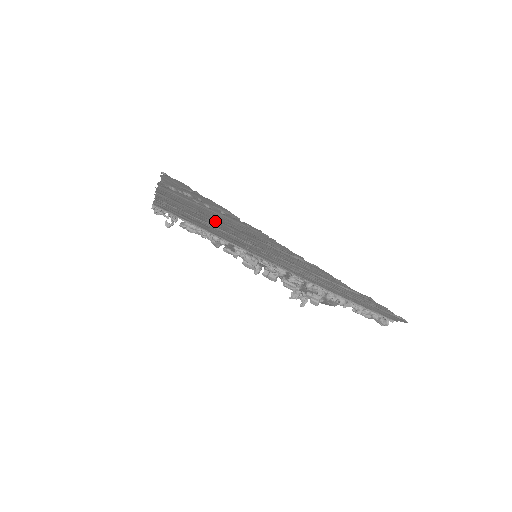
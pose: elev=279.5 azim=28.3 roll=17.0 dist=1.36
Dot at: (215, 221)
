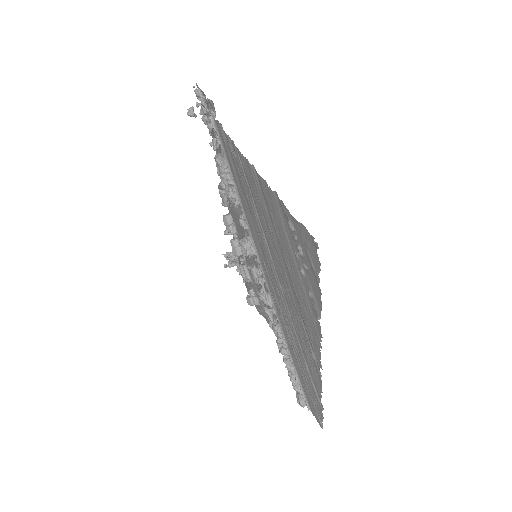
Dot at: (280, 255)
